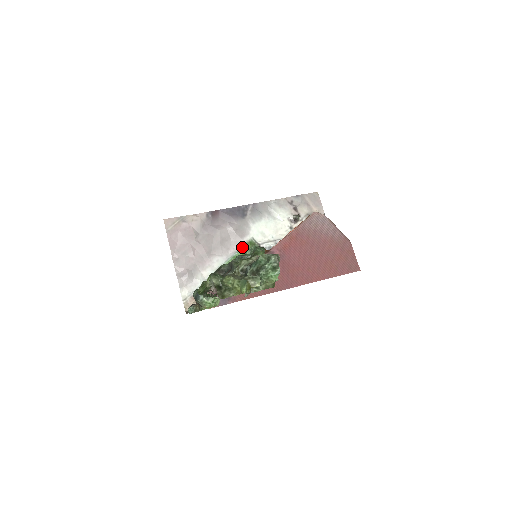
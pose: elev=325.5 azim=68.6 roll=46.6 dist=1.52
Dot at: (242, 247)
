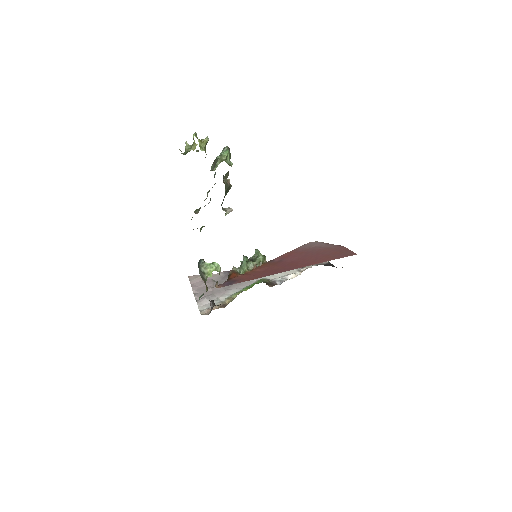
Dot at: (255, 282)
